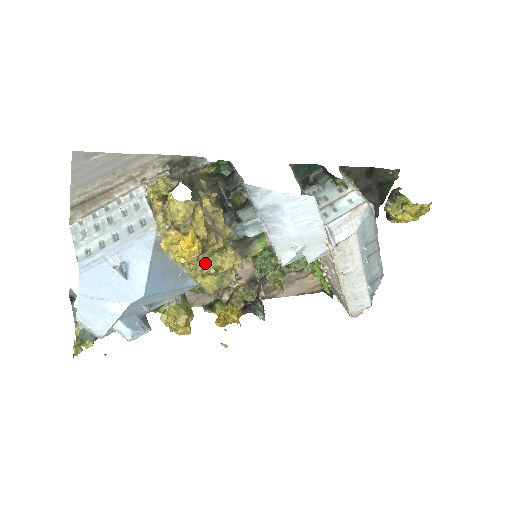
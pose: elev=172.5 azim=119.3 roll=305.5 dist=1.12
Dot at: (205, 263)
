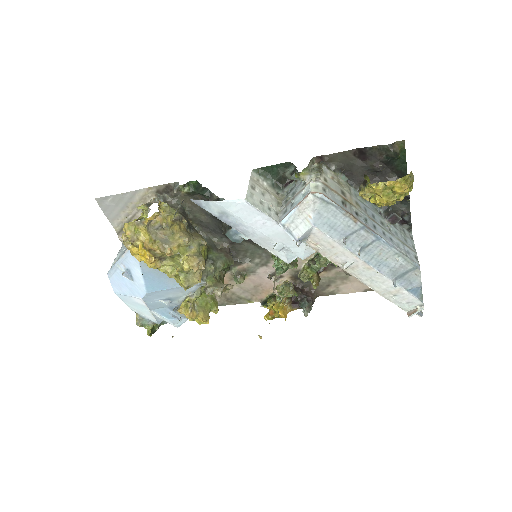
Dot at: (174, 266)
